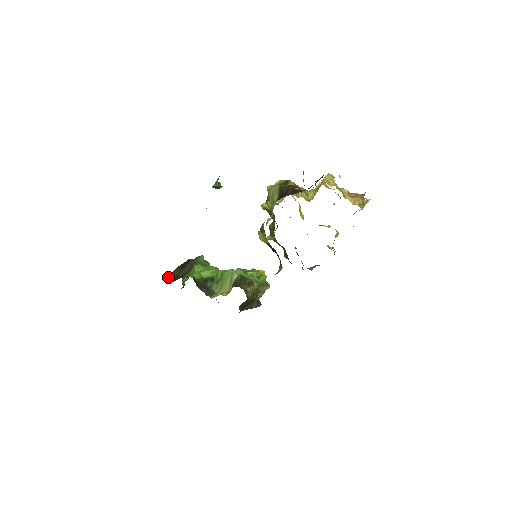
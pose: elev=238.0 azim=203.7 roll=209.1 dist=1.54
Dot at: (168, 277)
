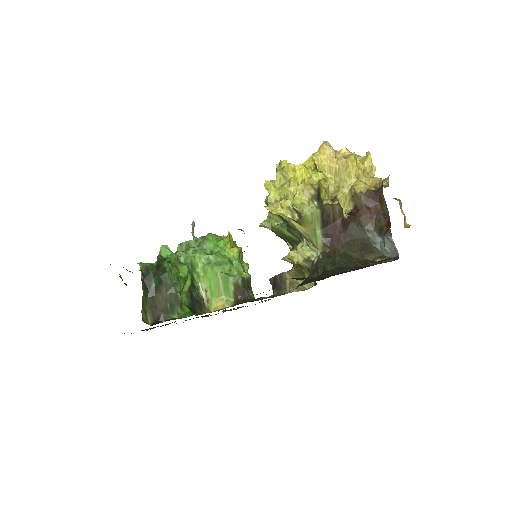
Dot at: (143, 316)
